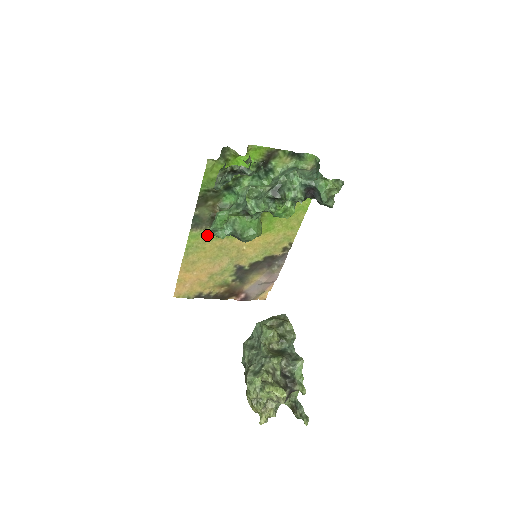
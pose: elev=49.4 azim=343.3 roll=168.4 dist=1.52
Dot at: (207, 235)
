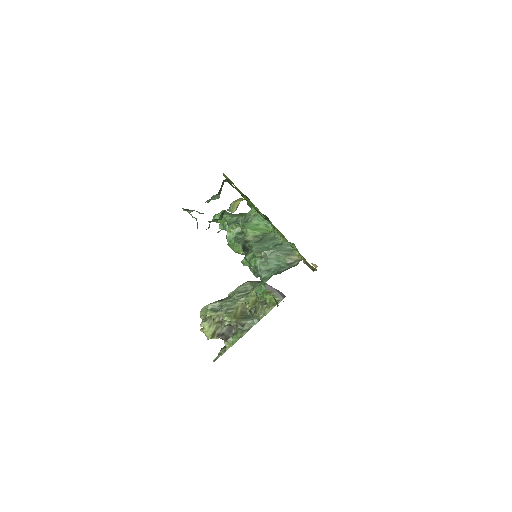
Dot at: occluded
